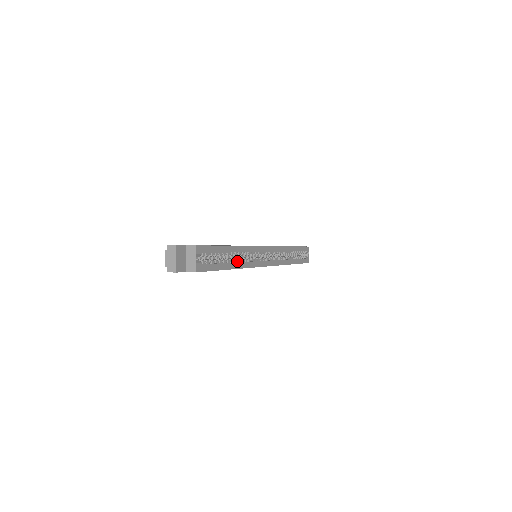
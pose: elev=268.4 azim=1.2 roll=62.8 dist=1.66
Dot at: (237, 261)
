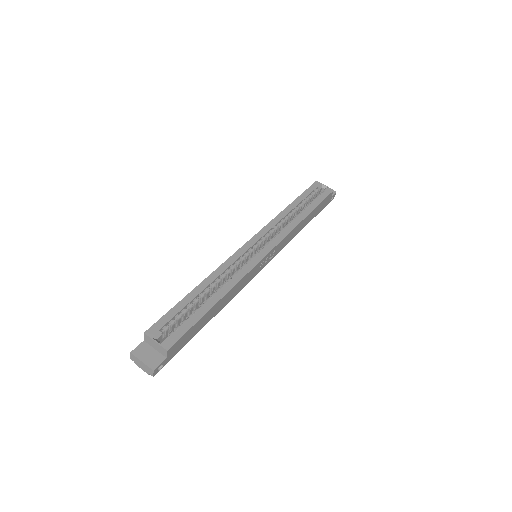
Dot at: (222, 288)
